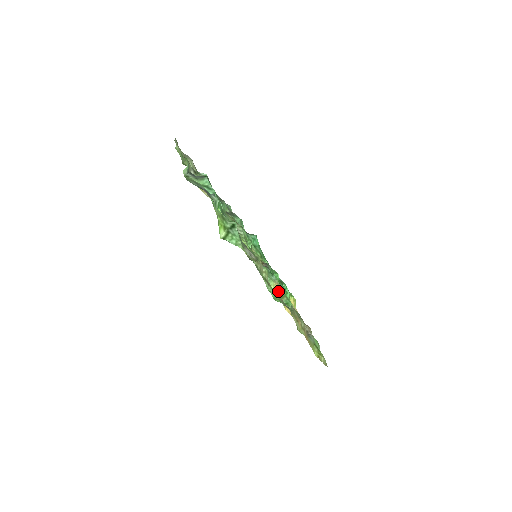
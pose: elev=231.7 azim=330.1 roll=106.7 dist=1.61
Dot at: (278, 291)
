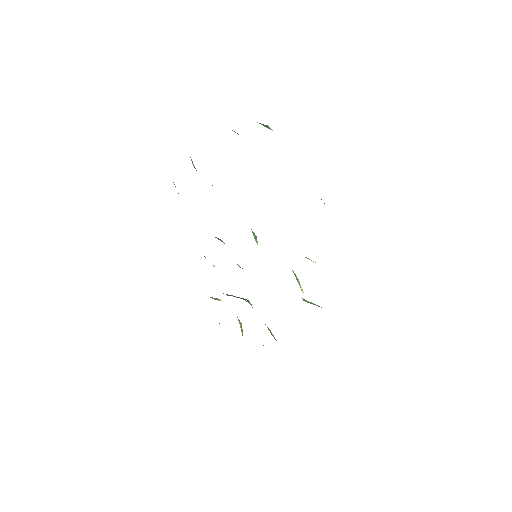
Dot at: occluded
